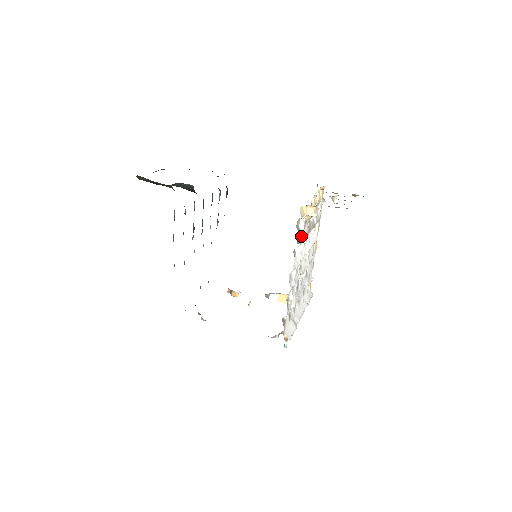
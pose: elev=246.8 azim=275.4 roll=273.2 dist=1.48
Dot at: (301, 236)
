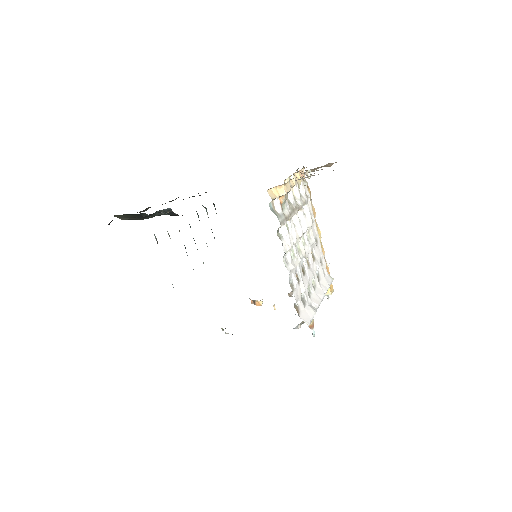
Dot at: (280, 218)
